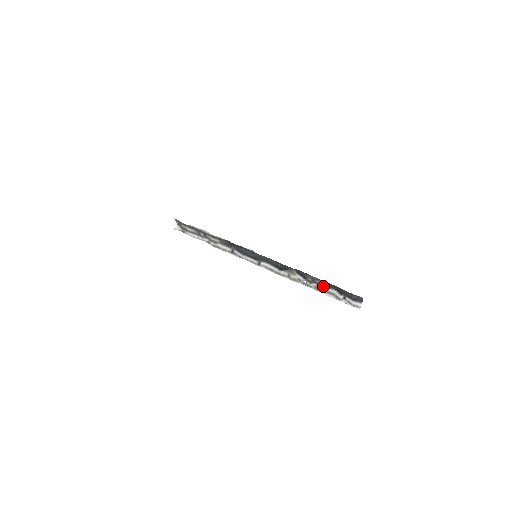
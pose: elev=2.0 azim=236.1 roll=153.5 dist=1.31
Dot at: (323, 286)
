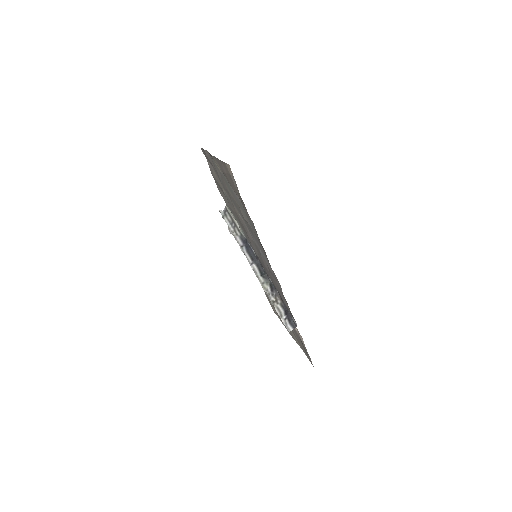
Dot at: (279, 303)
